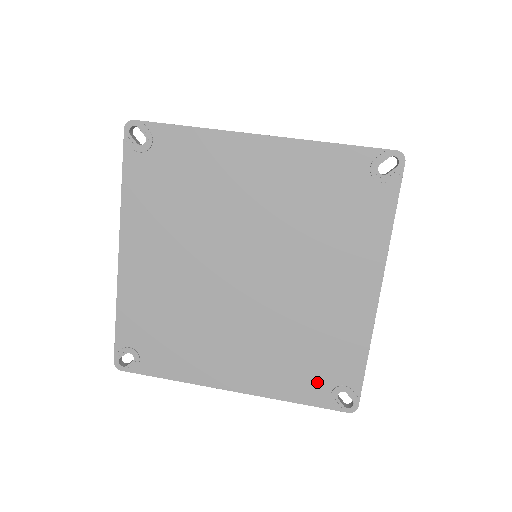
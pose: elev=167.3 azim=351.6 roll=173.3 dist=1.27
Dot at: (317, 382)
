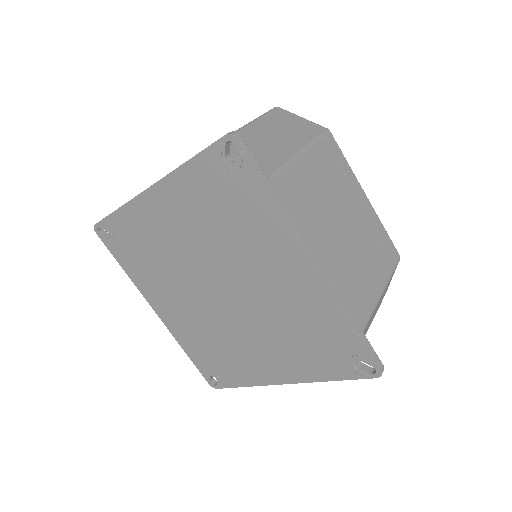
Dot at: (332, 359)
